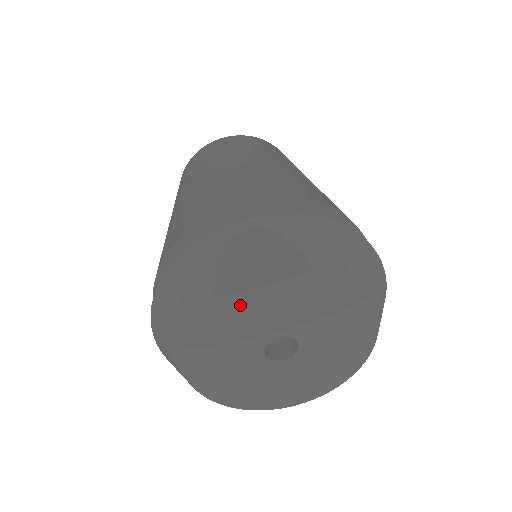
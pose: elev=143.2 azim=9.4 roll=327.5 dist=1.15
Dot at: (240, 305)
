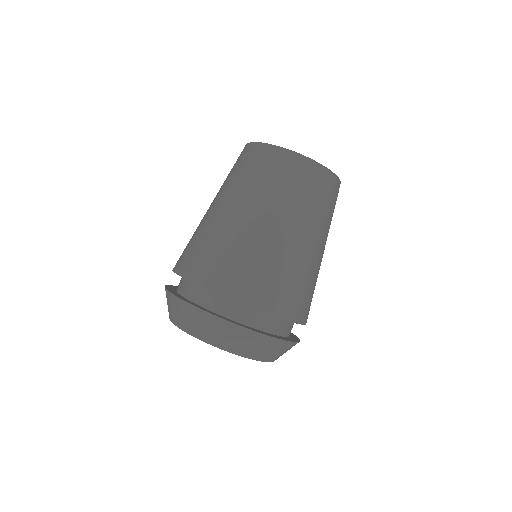
Dot at: occluded
